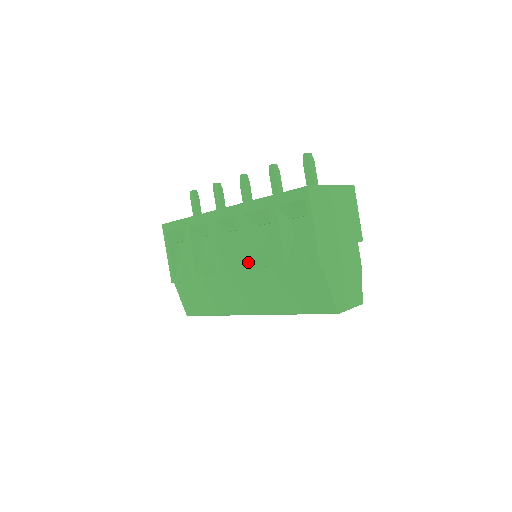
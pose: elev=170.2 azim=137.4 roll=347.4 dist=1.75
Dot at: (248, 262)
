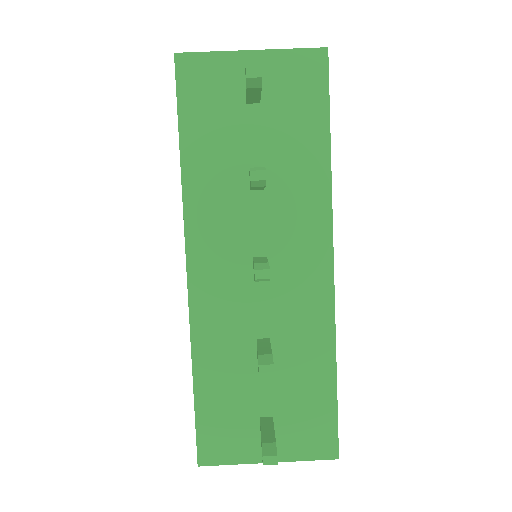
Dot at: occluded
